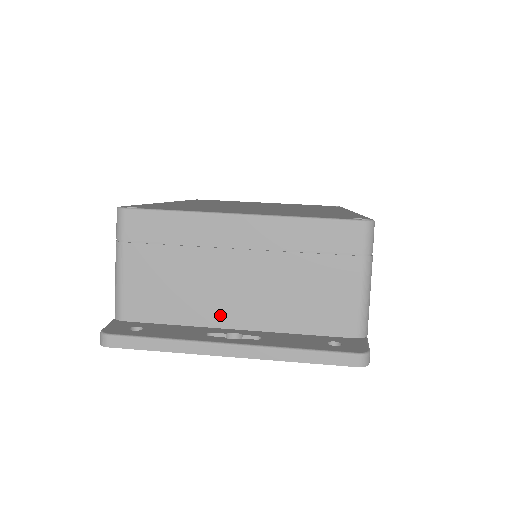
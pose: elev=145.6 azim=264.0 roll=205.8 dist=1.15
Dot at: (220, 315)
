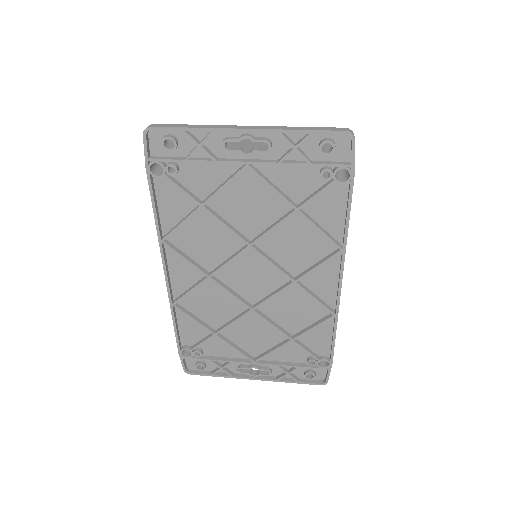
Dot at: occluded
